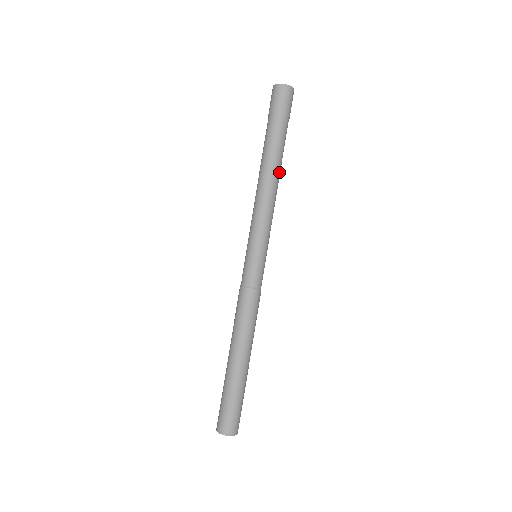
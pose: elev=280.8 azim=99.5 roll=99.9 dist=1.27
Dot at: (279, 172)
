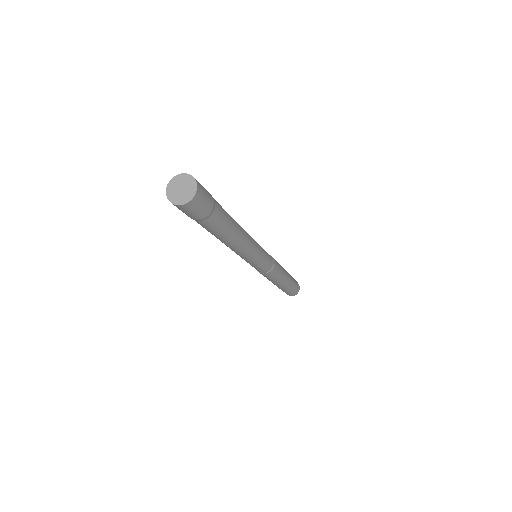
Dot at: (238, 230)
